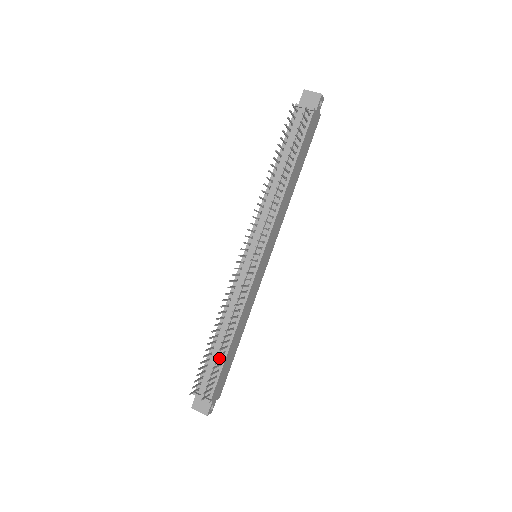
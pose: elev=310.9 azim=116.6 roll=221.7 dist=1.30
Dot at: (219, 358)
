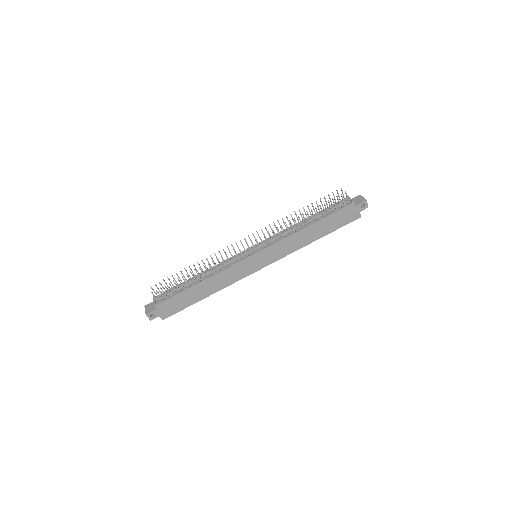
Dot at: (183, 287)
